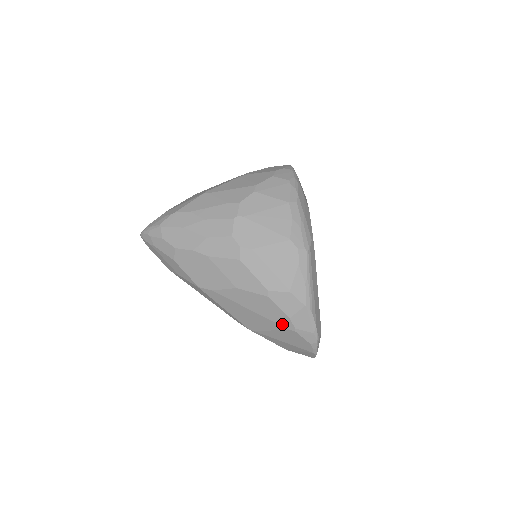
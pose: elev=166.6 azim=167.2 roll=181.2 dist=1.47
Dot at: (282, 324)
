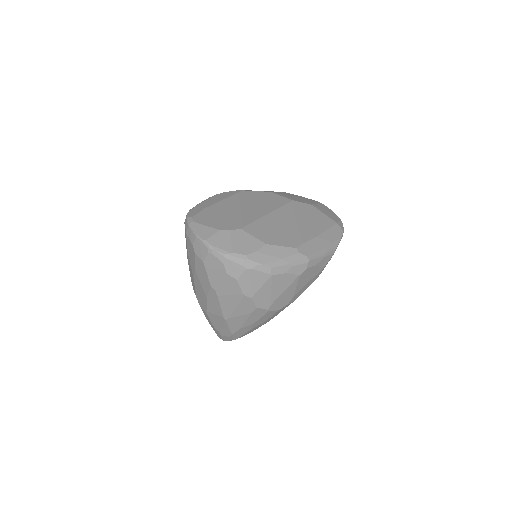
Dot at: occluded
